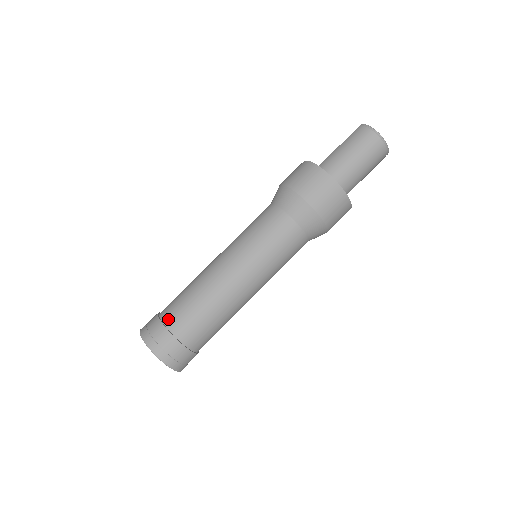
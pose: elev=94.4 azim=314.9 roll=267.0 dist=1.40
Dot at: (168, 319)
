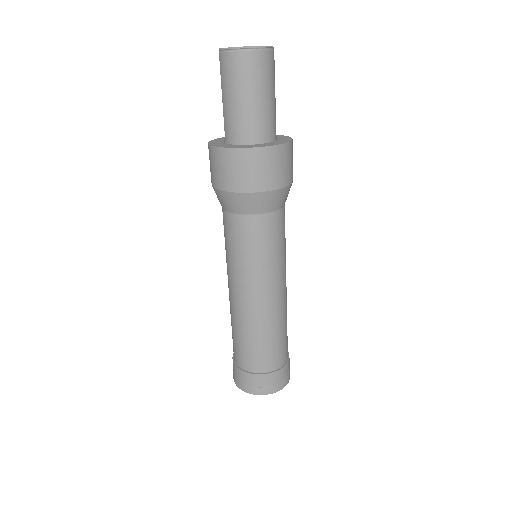
Dot at: (244, 365)
